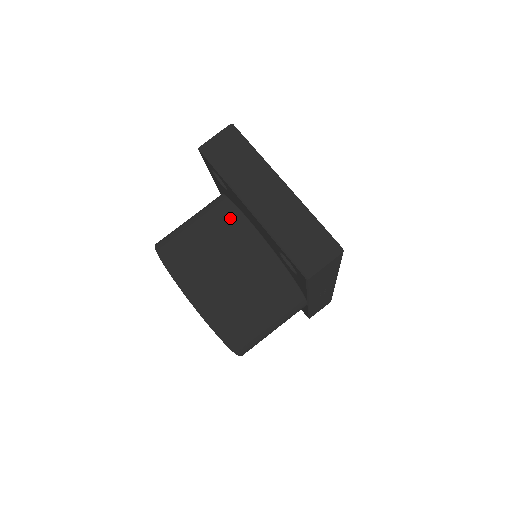
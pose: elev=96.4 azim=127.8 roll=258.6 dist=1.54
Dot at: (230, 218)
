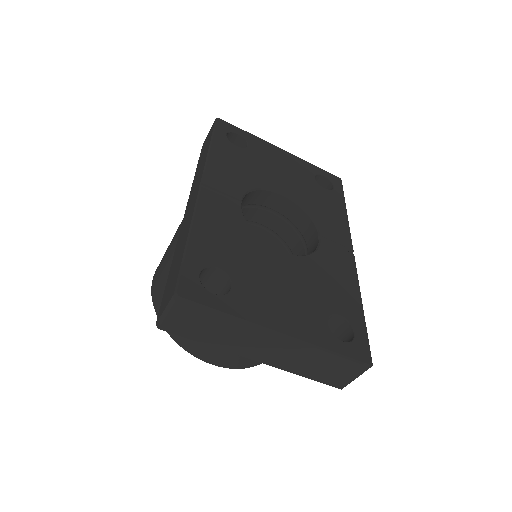
Dot at: occluded
